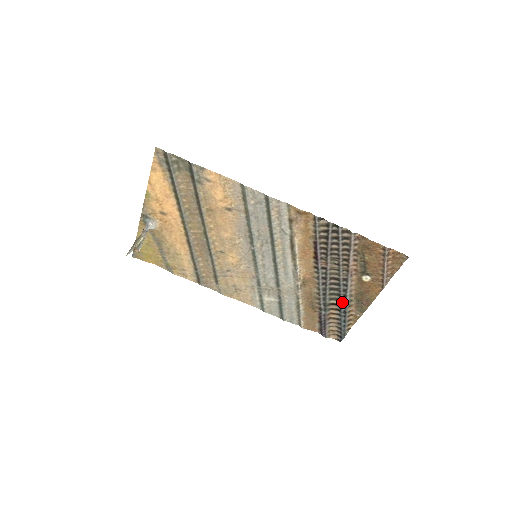
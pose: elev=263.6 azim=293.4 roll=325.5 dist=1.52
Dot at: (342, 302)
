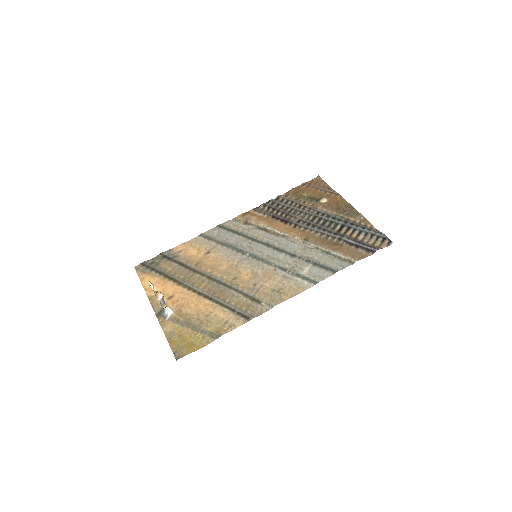
Dot at: (340, 222)
